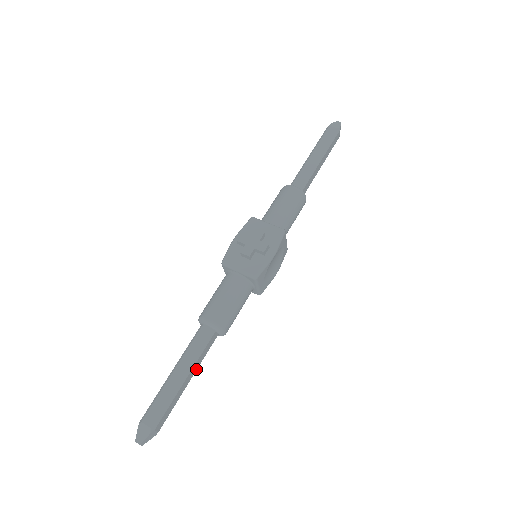
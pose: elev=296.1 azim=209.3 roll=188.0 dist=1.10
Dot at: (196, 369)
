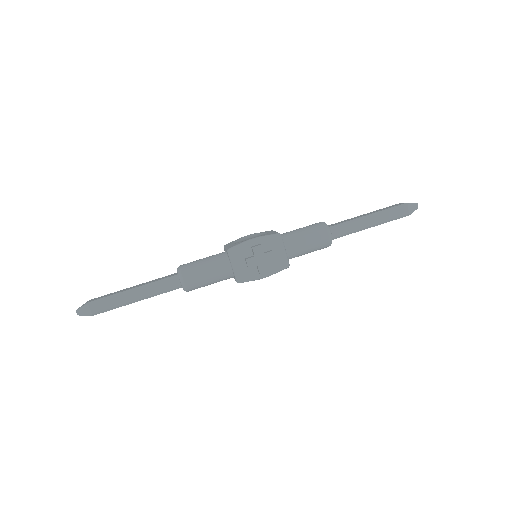
Dot at: occluded
